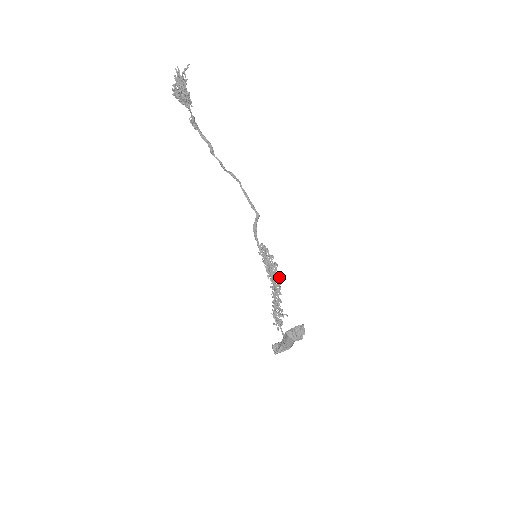
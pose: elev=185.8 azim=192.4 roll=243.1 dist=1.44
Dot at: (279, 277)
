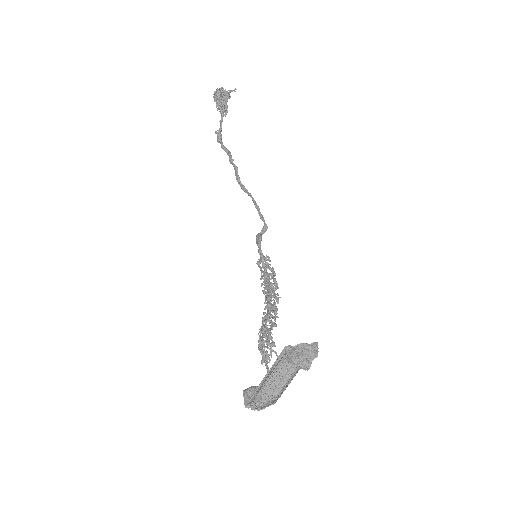
Dot at: (278, 298)
